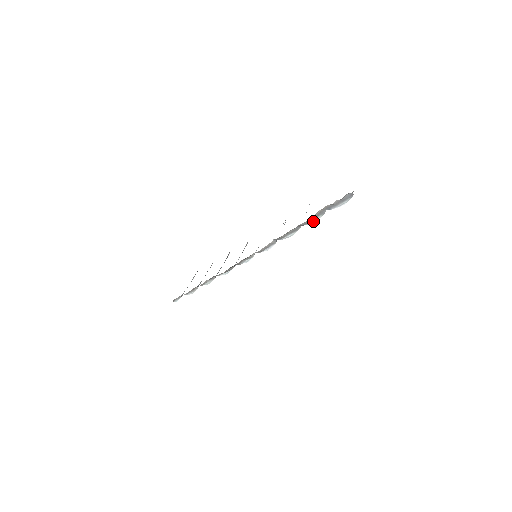
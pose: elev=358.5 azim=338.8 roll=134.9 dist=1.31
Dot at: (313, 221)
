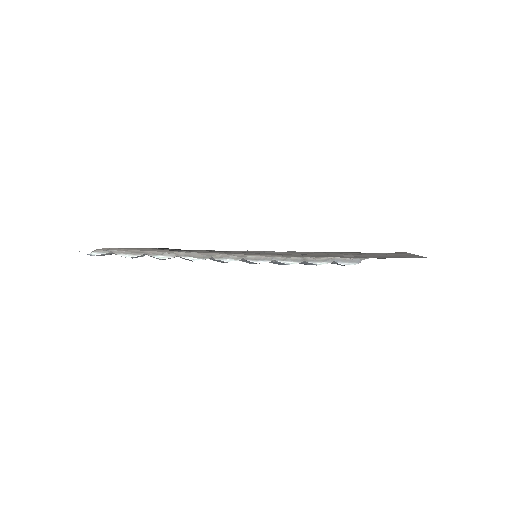
Dot at: (317, 263)
